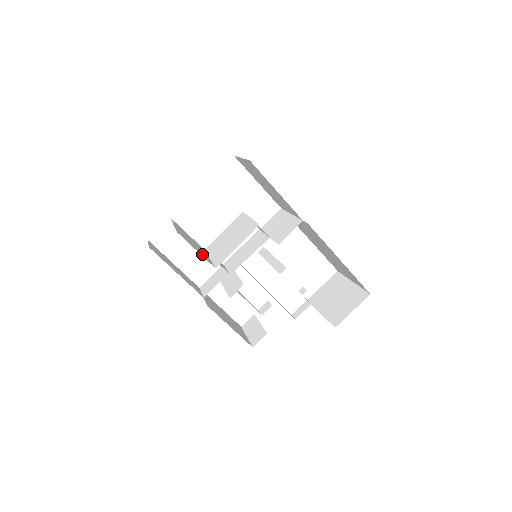
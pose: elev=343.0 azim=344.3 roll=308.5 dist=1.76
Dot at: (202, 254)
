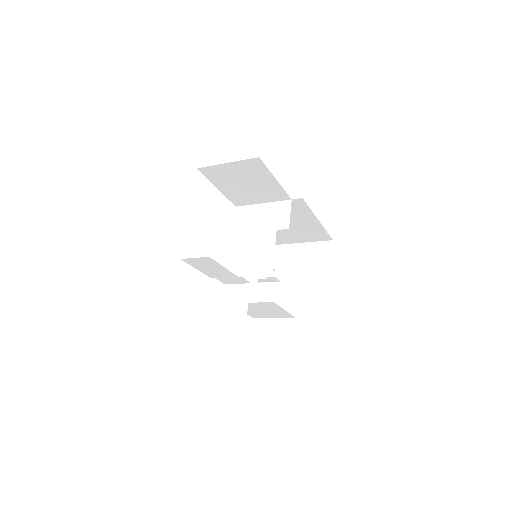
Dot at: occluded
